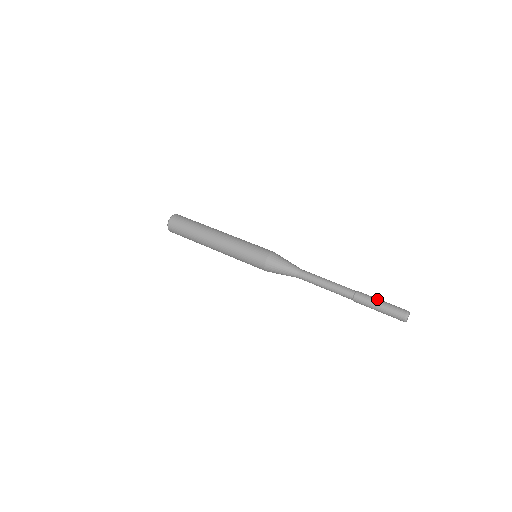
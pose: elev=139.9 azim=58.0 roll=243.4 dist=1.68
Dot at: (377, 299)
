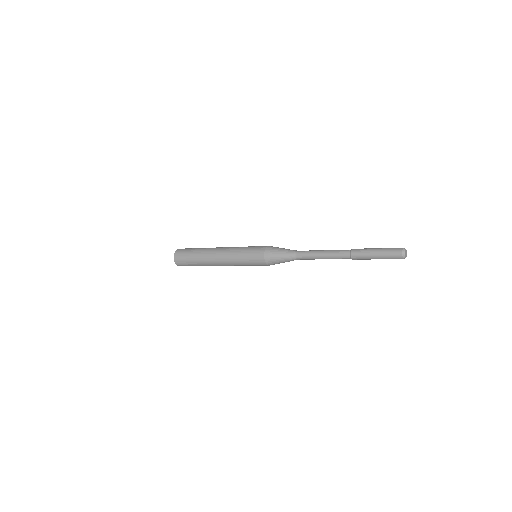
Dot at: occluded
